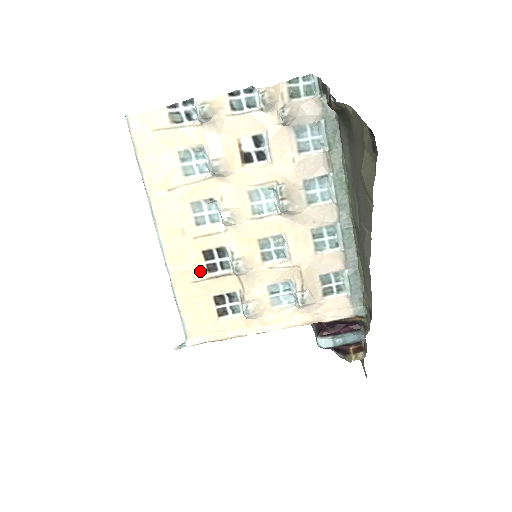
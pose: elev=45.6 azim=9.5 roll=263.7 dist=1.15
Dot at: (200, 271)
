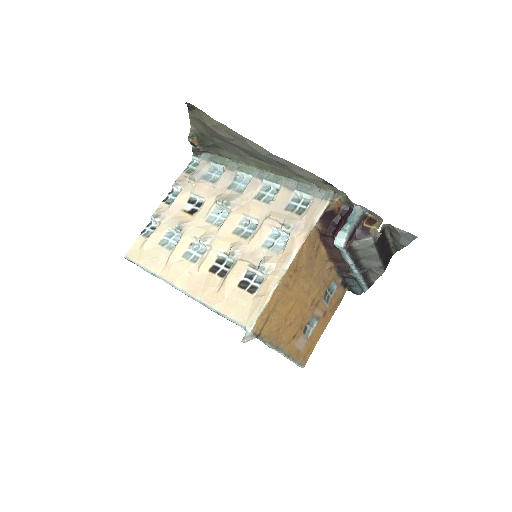
Dot at: (217, 282)
